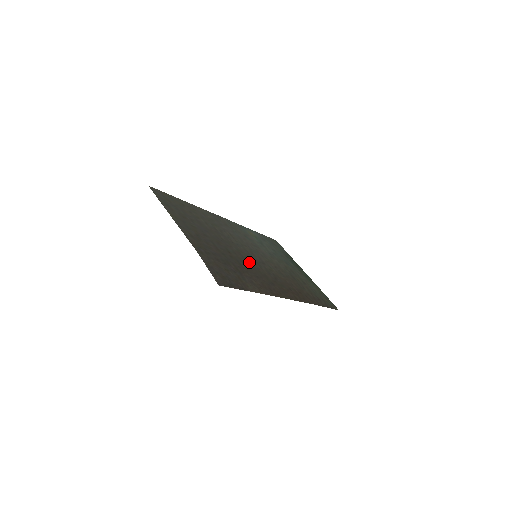
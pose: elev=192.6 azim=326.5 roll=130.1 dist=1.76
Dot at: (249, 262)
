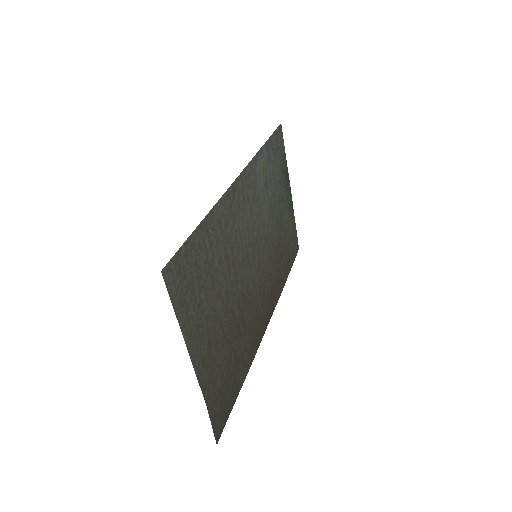
Dot at: (248, 300)
